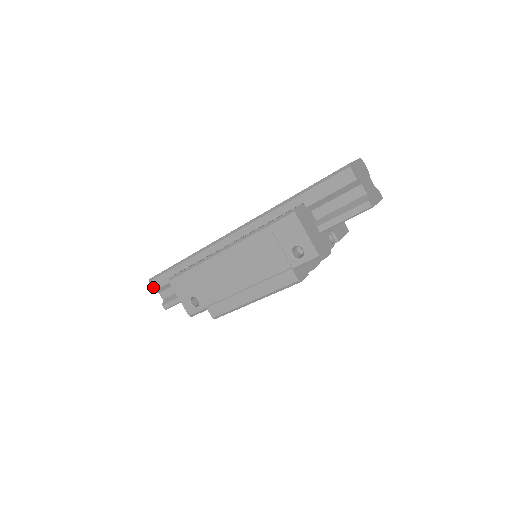
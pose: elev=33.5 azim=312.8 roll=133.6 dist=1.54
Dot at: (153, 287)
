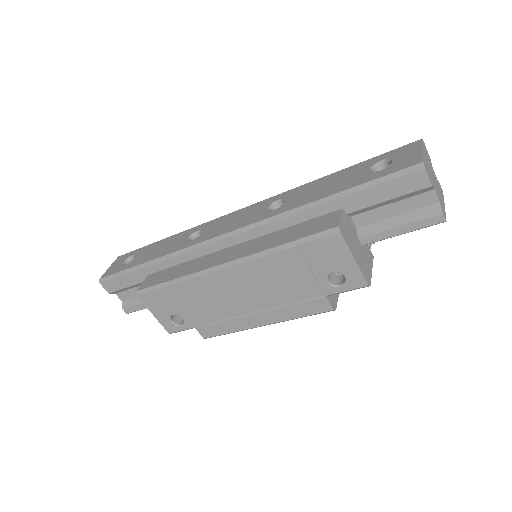
Dot at: (107, 289)
